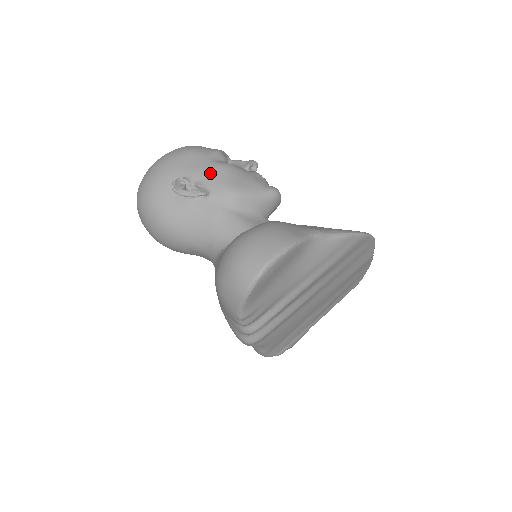
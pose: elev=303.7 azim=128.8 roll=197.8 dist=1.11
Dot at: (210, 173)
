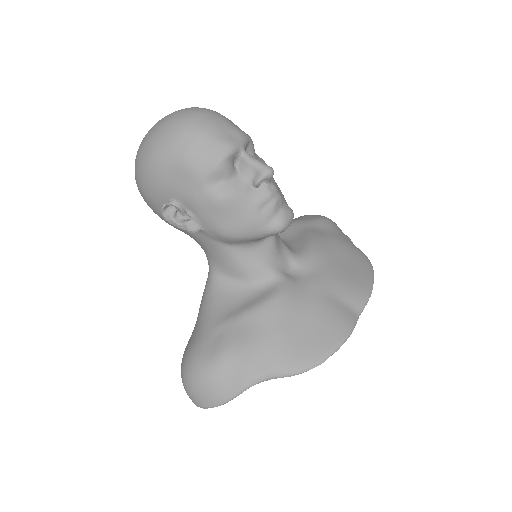
Dot at: (202, 208)
